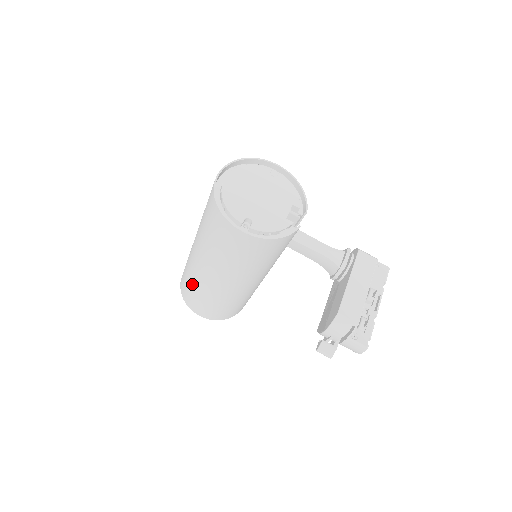
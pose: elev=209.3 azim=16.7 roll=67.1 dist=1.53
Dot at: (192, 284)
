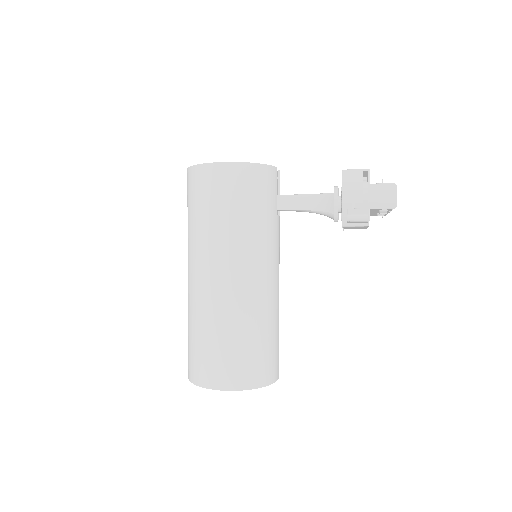
Dot at: (197, 327)
